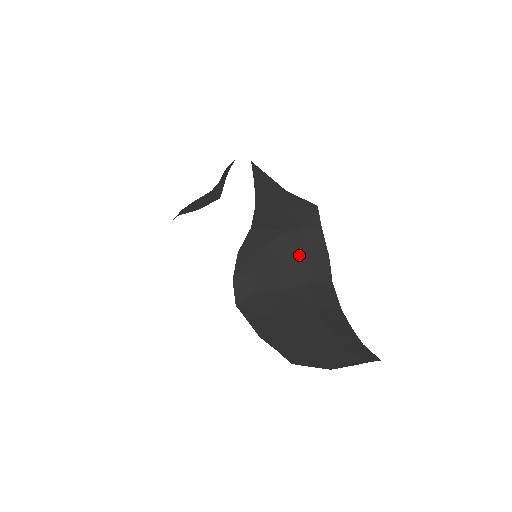
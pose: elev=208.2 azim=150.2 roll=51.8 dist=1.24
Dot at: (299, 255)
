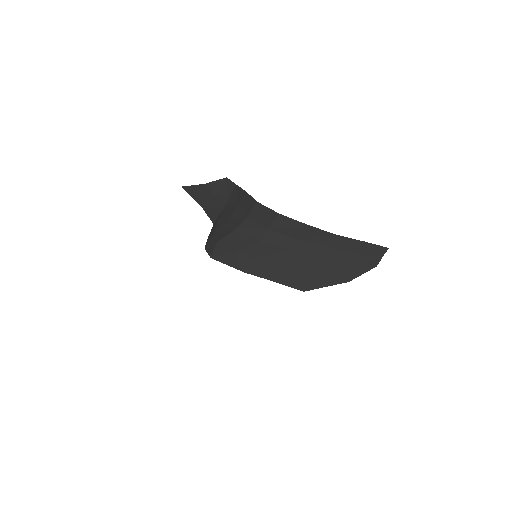
Dot at: (235, 208)
